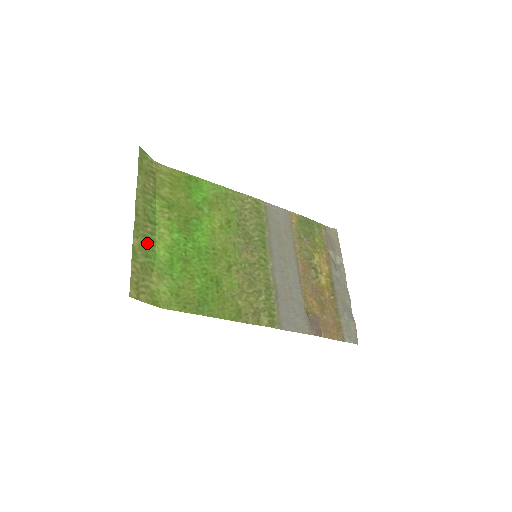
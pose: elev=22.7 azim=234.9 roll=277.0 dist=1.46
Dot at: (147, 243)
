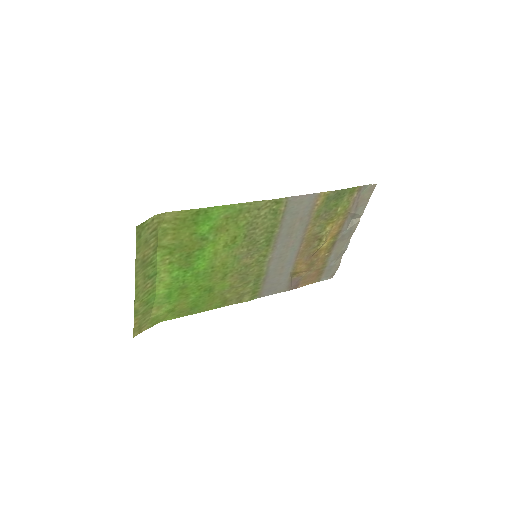
Dot at: (147, 296)
